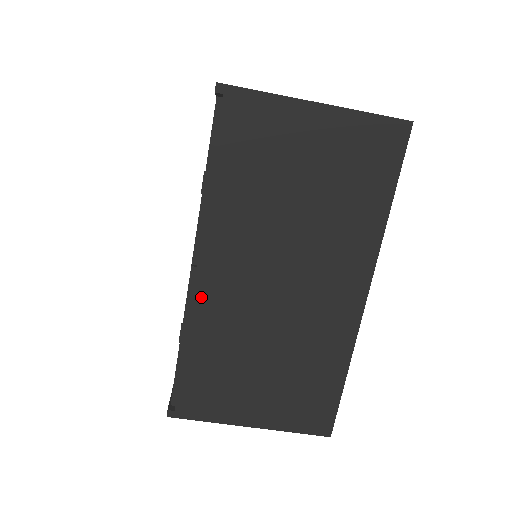
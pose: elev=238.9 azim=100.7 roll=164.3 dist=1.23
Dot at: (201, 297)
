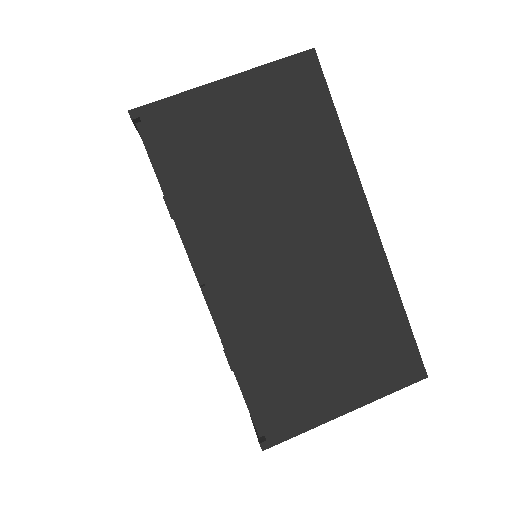
Dot at: (226, 311)
